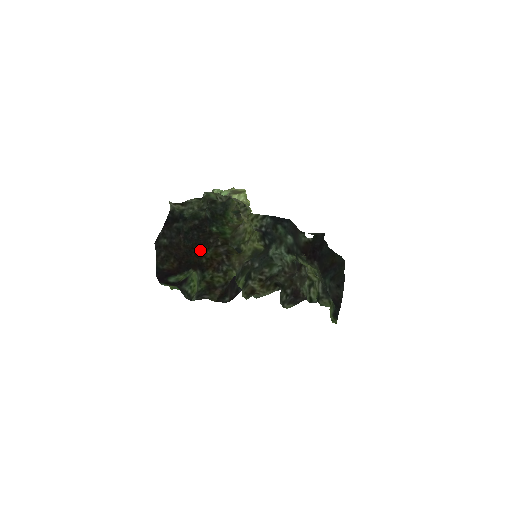
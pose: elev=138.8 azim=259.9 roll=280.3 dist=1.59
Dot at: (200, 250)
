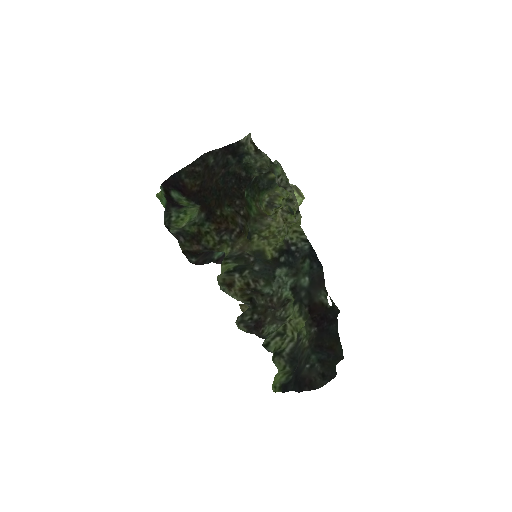
Dot at: (223, 199)
